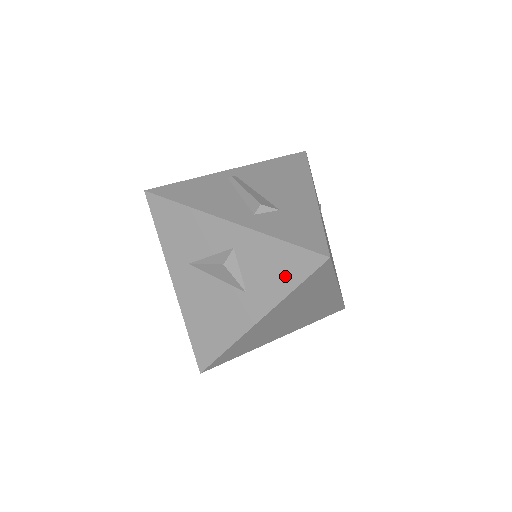
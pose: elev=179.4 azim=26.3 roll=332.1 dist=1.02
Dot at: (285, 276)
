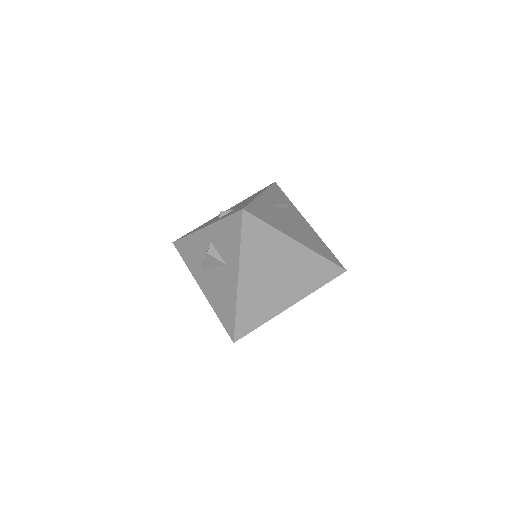
Dot at: (234, 238)
